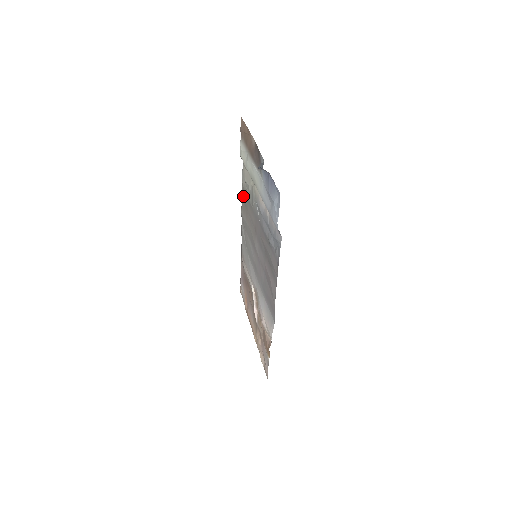
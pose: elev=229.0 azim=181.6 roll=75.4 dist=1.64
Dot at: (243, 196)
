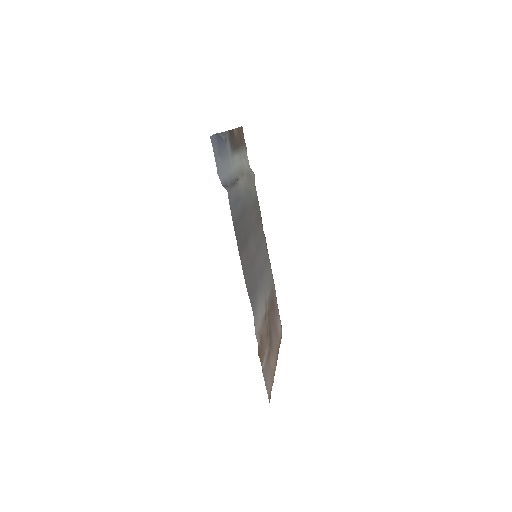
Dot at: (259, 208)
